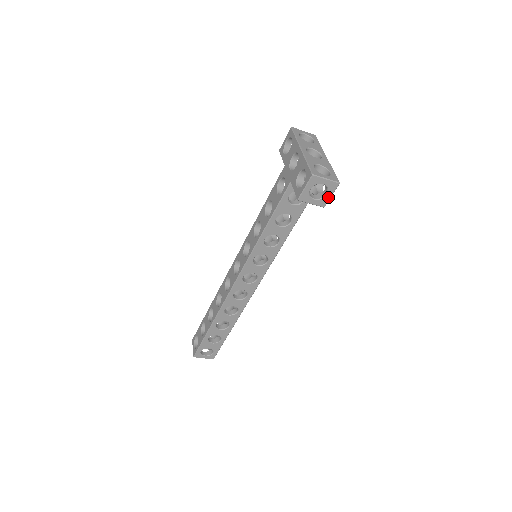
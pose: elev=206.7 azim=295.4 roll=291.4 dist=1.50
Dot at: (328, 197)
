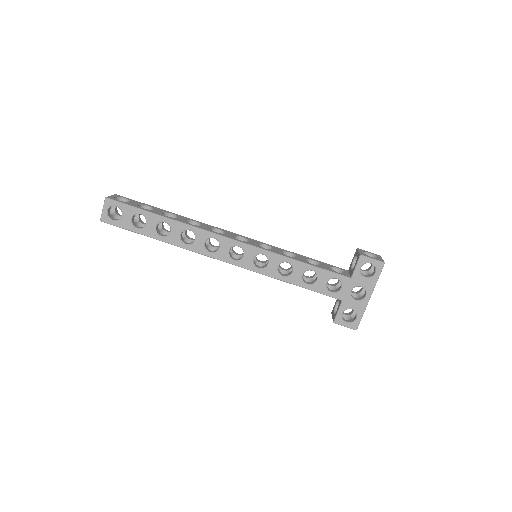
Dot at: occluded
